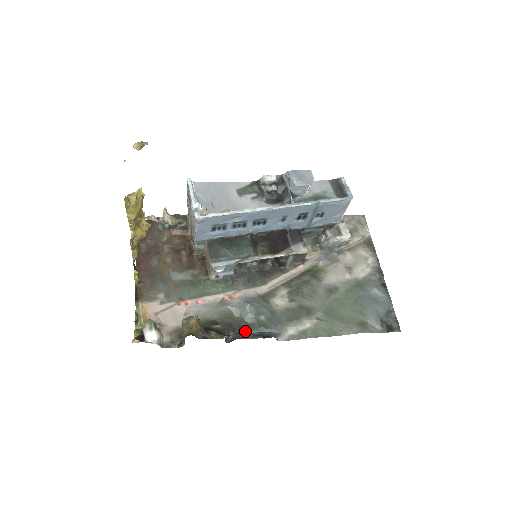
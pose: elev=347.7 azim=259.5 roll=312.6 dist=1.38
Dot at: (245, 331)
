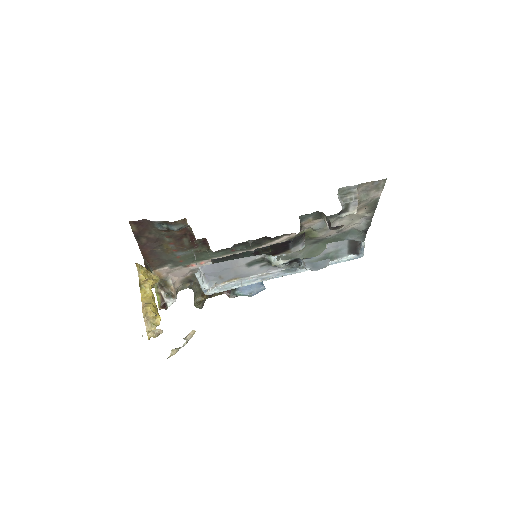
Dot at: occluded
